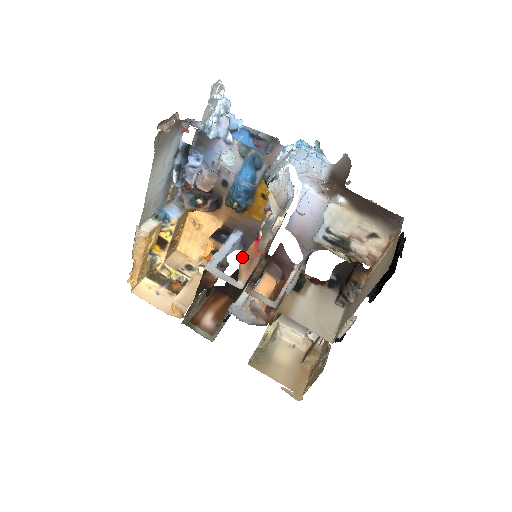
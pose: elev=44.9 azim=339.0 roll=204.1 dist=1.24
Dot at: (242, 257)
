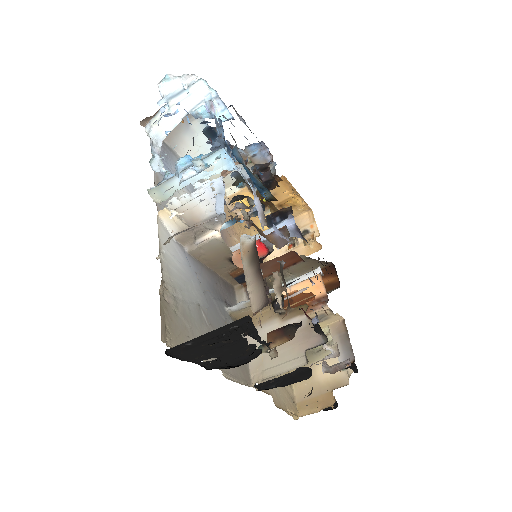
Dot at: occluded
